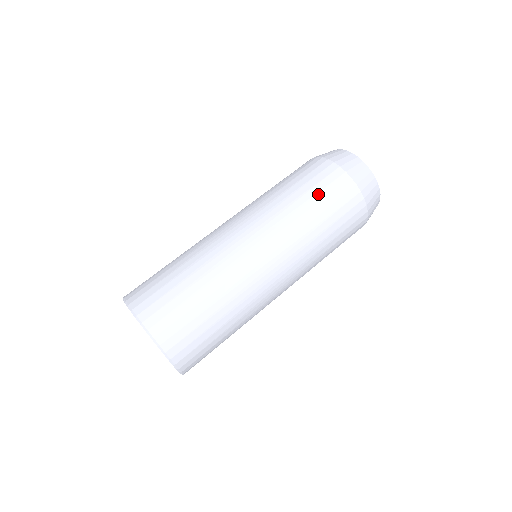
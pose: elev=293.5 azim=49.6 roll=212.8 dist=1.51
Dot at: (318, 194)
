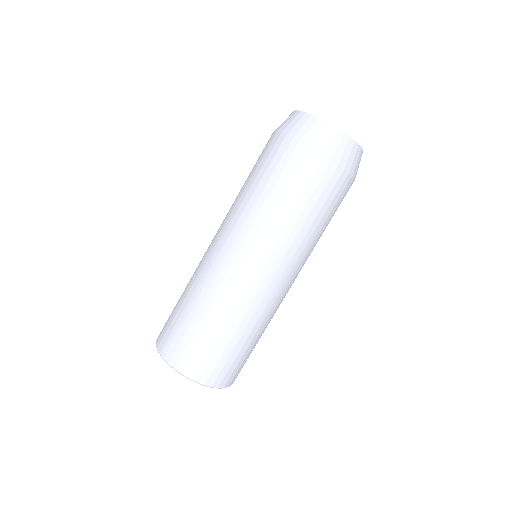
Dot at: (310, 198)
